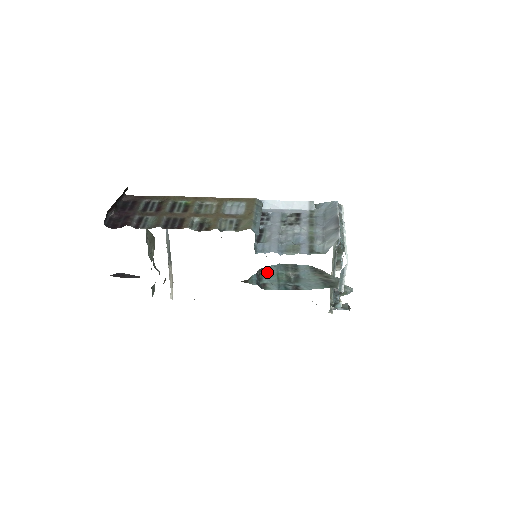
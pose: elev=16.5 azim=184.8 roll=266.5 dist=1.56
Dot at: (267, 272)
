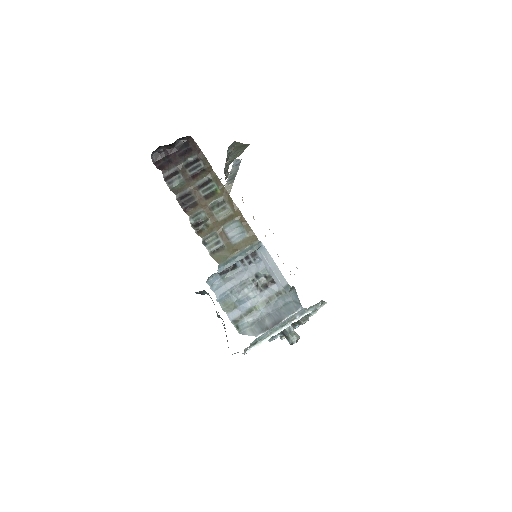
Dot at: occluded
